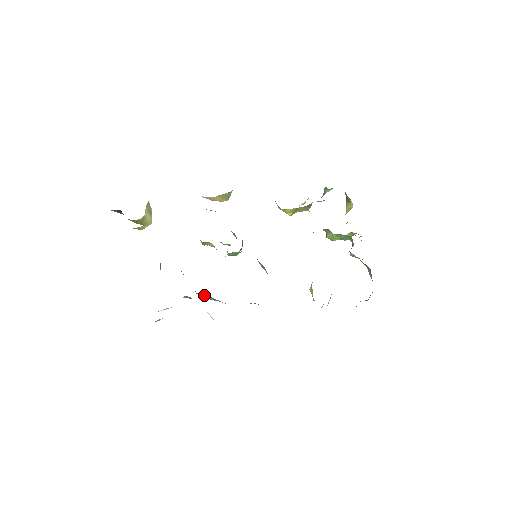
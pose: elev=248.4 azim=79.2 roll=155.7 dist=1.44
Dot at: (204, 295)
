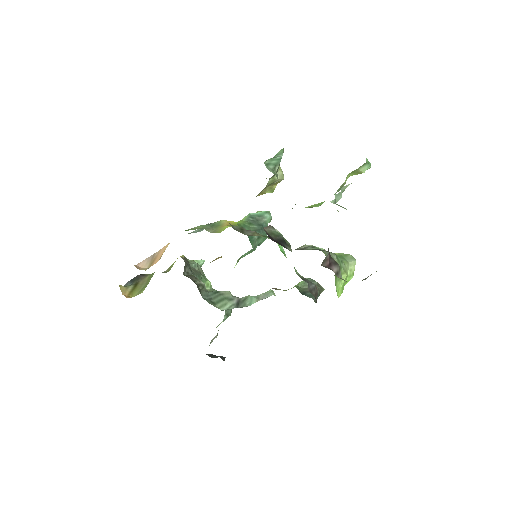
Dot at: (245, 299)
